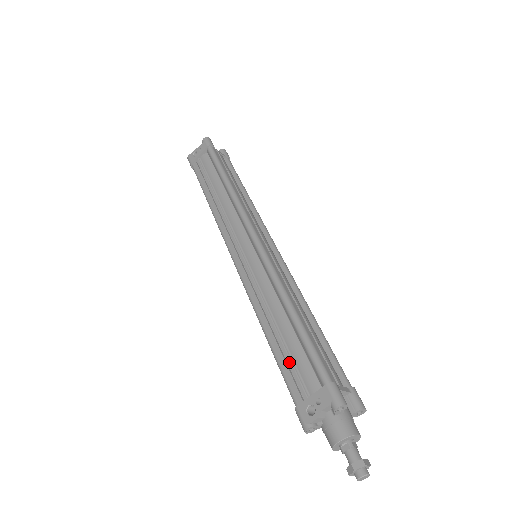
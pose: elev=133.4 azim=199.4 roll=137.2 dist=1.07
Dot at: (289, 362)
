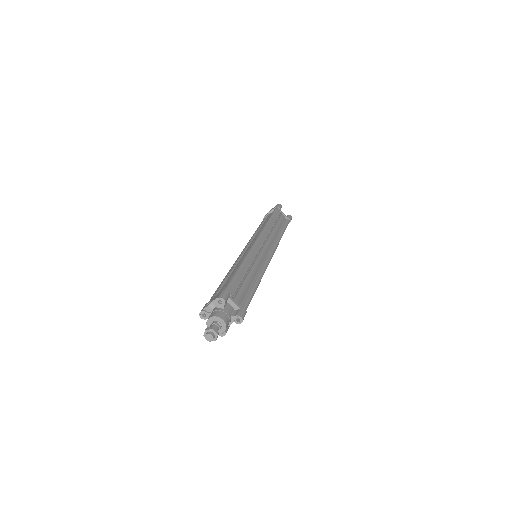
Dot at: occluded
